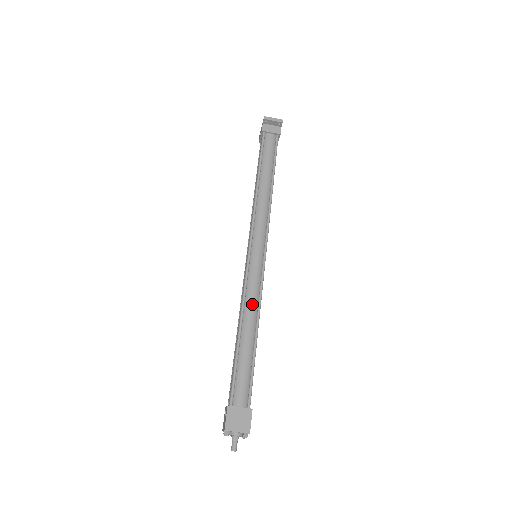
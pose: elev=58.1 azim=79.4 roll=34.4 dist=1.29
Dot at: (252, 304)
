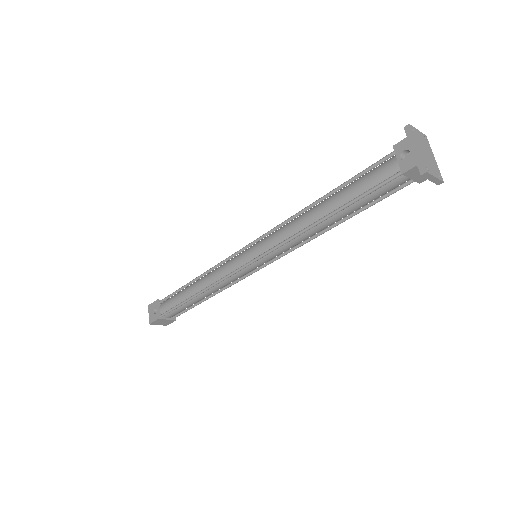
Dot at: (220, 288)
